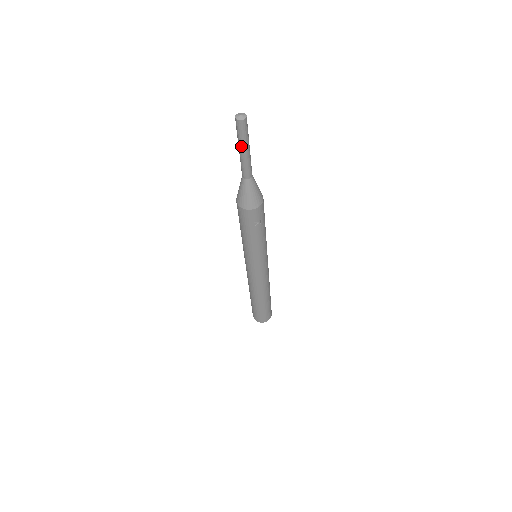
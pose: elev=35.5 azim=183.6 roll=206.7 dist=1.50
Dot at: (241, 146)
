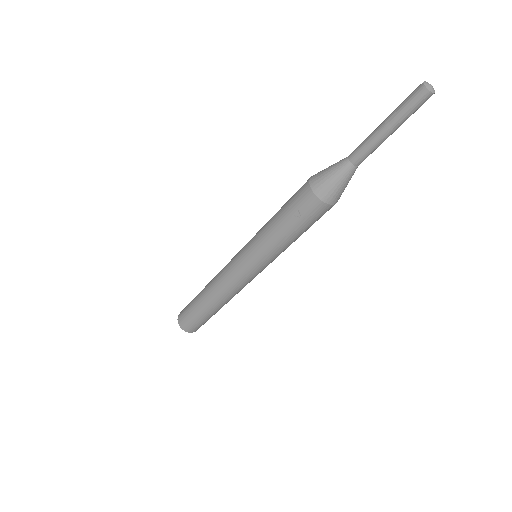
Dot at: (390, 117)
